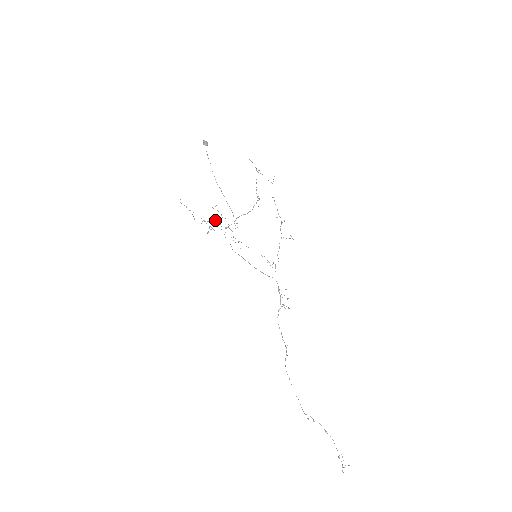
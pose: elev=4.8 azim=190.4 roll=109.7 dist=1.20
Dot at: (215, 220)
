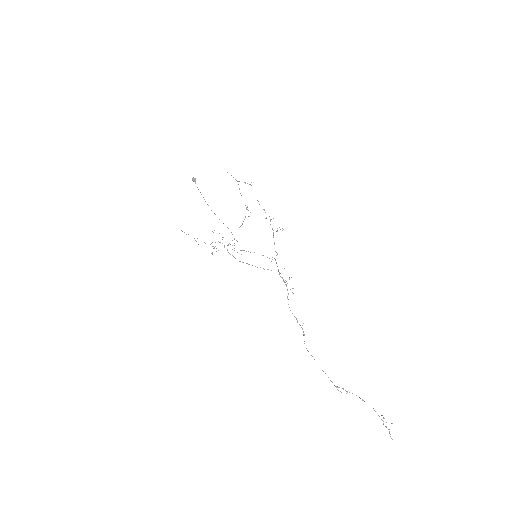
Dot at: occluded
